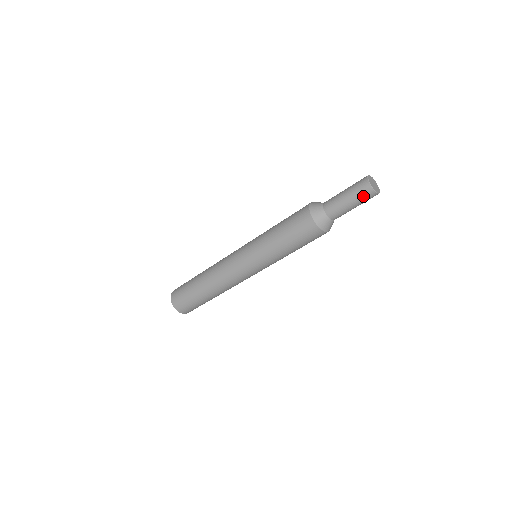
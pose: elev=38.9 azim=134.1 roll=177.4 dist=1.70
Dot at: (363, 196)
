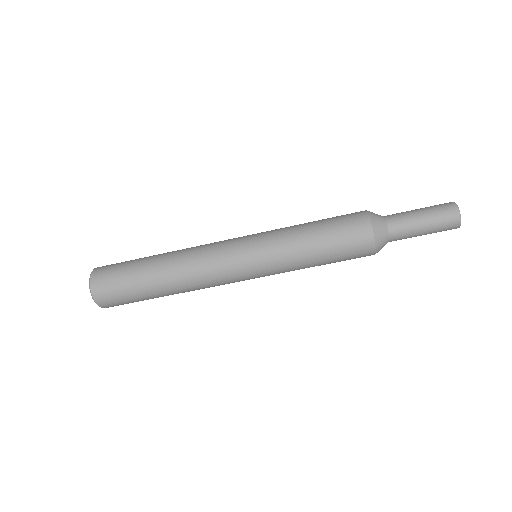
Dot at: (444, 225)
